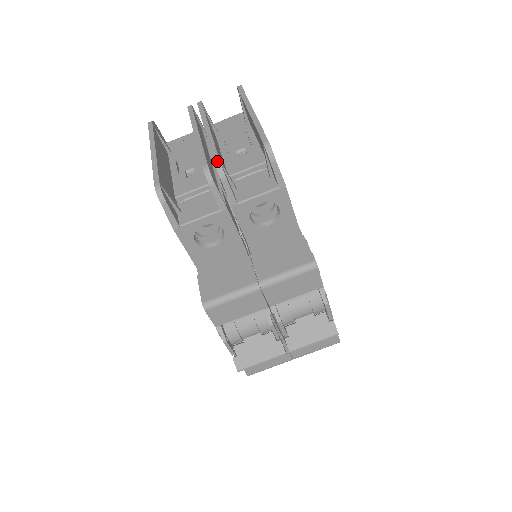
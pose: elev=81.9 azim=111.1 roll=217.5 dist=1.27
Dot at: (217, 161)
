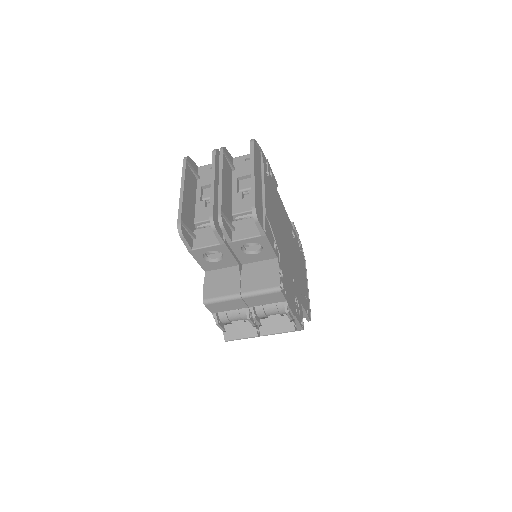
Dot at: (219, 215)
